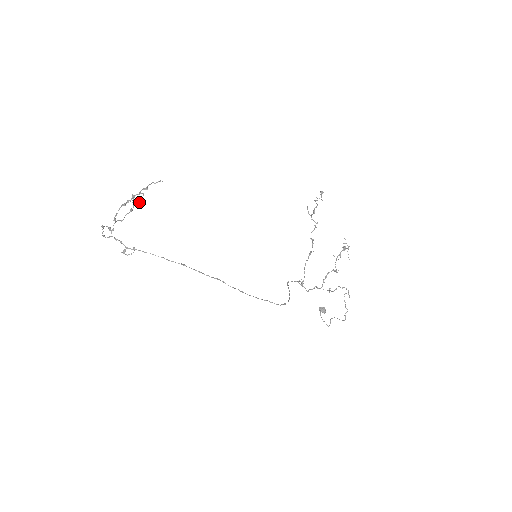
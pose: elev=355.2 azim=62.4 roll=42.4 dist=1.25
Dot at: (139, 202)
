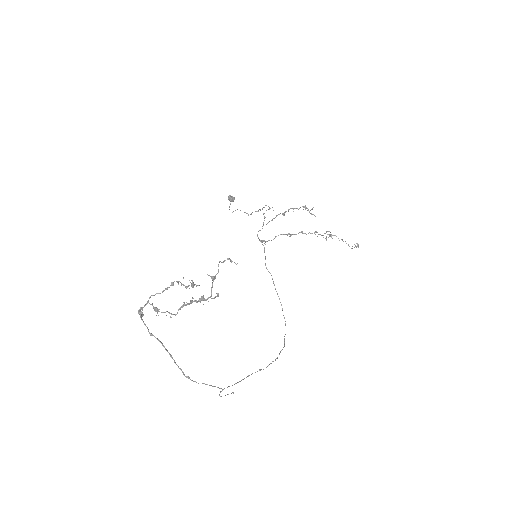
Dot at: (194, 285)
